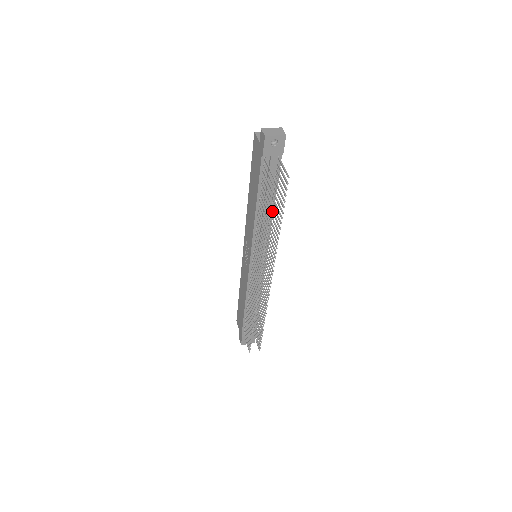
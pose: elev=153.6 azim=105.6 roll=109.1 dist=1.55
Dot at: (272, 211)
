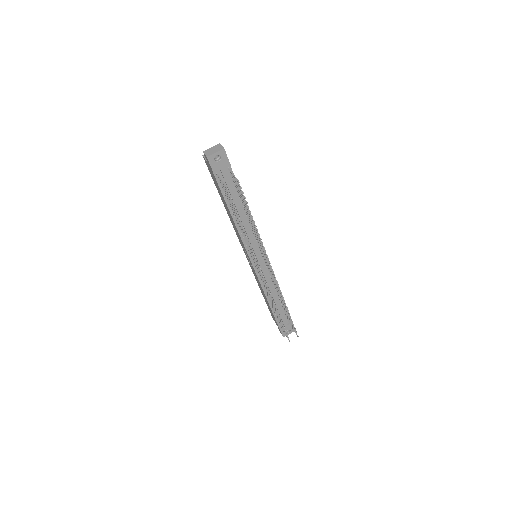
Dot at: (246, 214)
